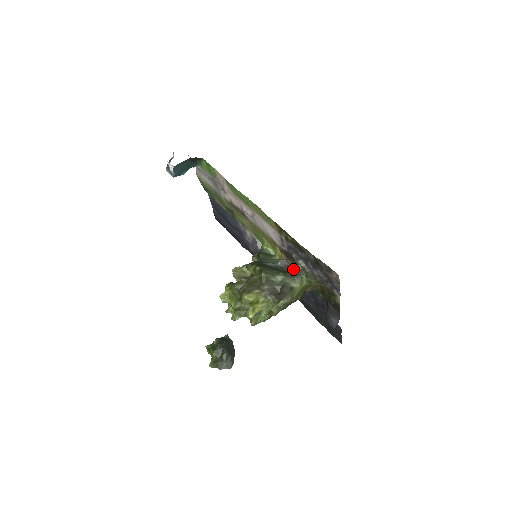
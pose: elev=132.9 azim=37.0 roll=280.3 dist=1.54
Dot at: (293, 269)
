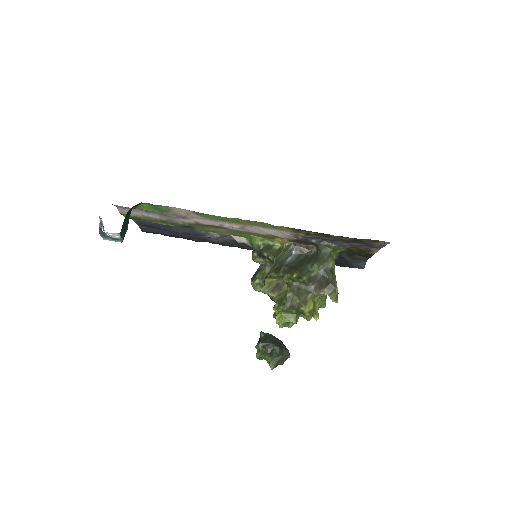
Dot at: (311, 249)
